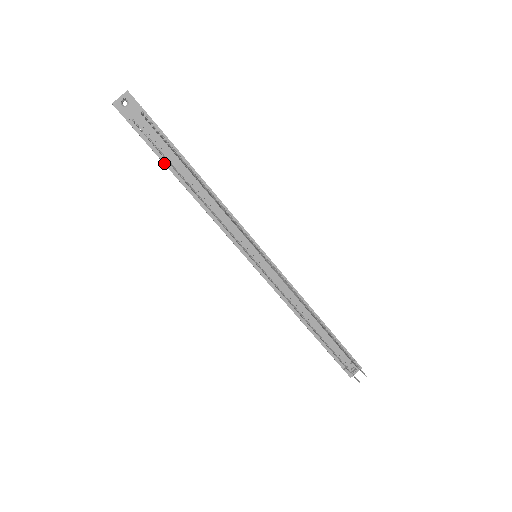
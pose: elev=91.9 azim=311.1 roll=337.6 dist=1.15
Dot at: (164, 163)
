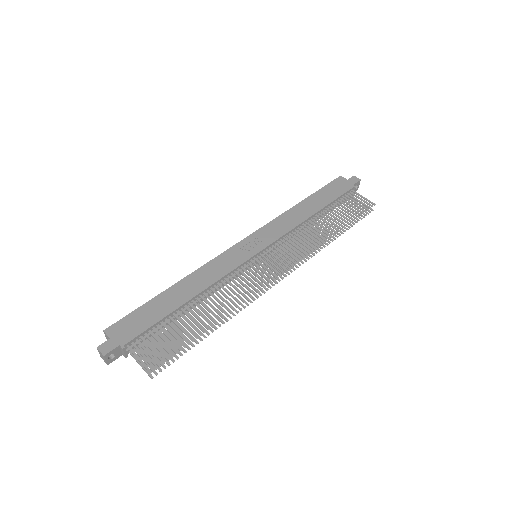
Dot at: occluded
